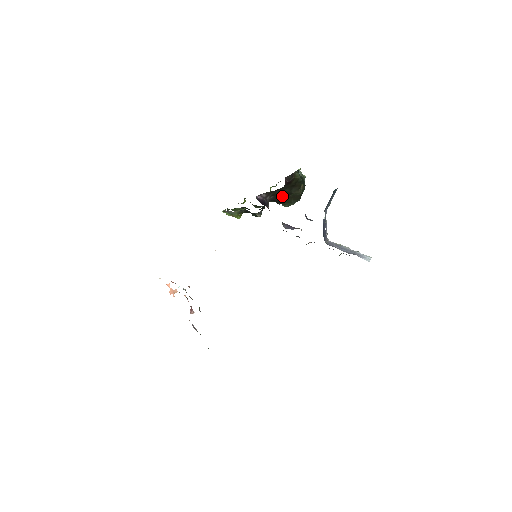
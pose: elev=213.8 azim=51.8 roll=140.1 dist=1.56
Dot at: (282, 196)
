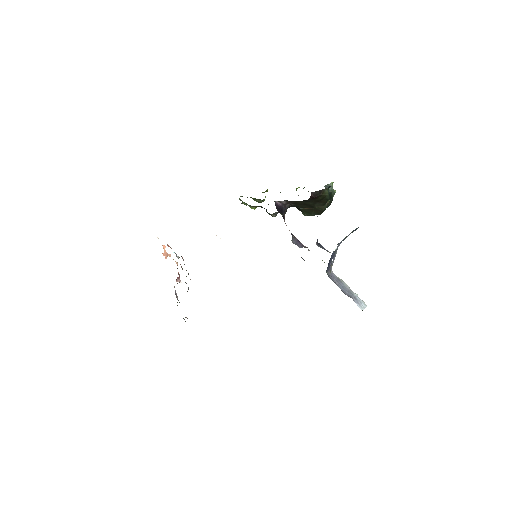
Dot at: (303, 206)
